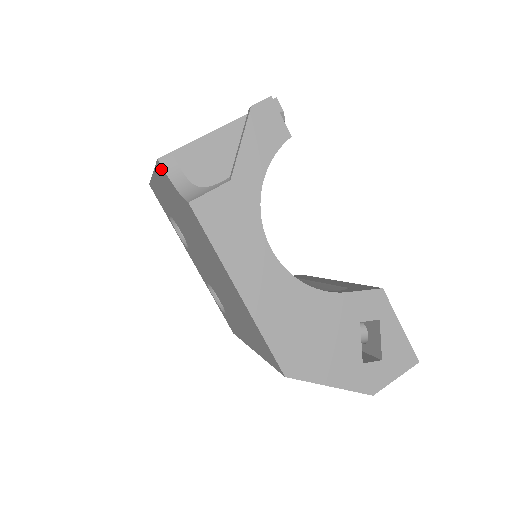
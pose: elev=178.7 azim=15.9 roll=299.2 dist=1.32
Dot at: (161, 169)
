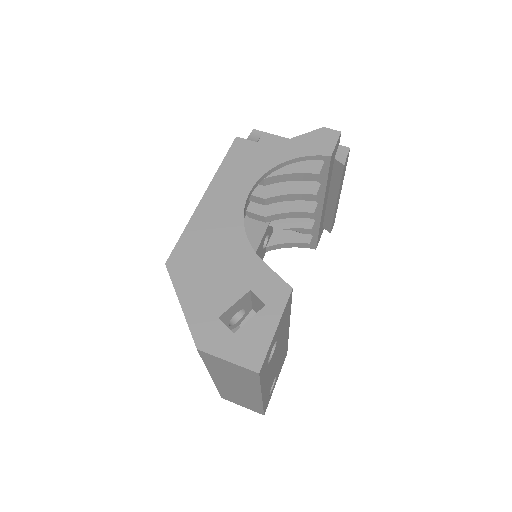
Dot at: occluded
